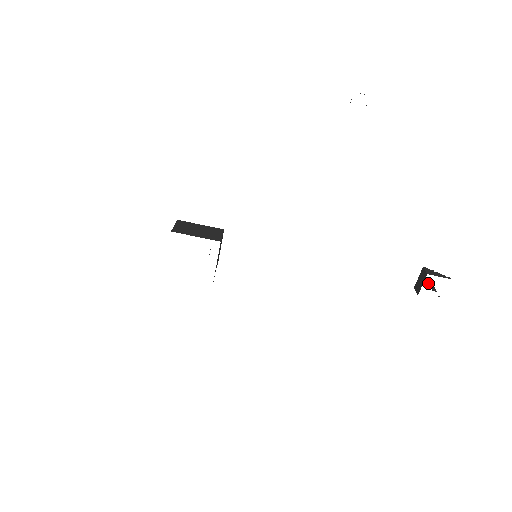
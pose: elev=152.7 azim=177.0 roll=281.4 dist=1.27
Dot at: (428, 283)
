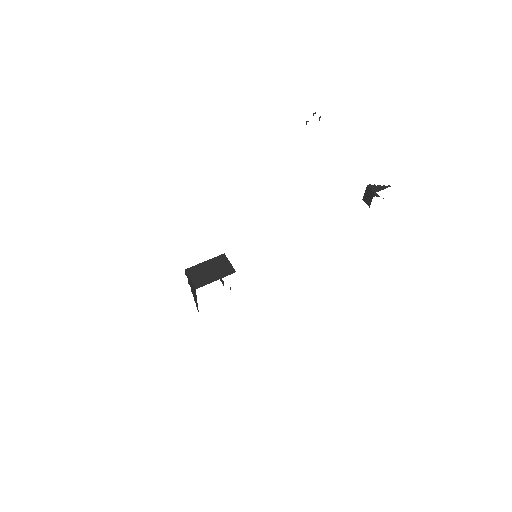
Dot at: occluded
